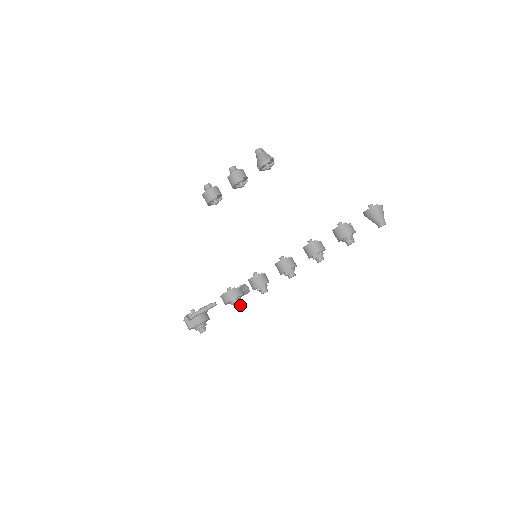
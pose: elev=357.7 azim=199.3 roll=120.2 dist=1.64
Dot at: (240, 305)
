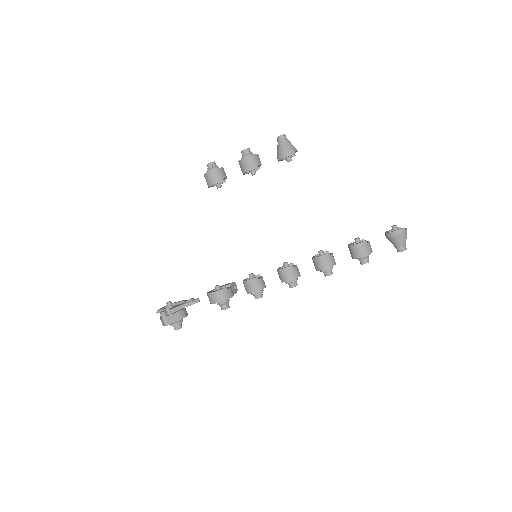
Dot at: (228, 307)
